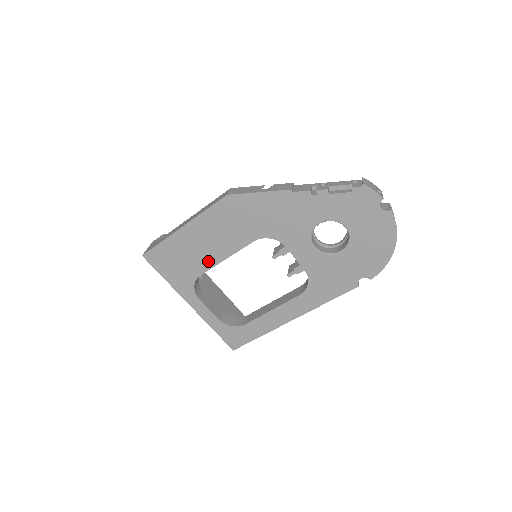
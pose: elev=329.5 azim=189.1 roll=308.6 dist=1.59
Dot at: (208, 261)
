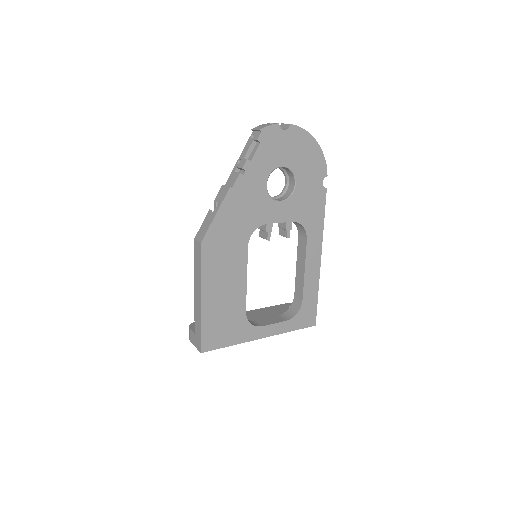
Dot at: (239, 297)
